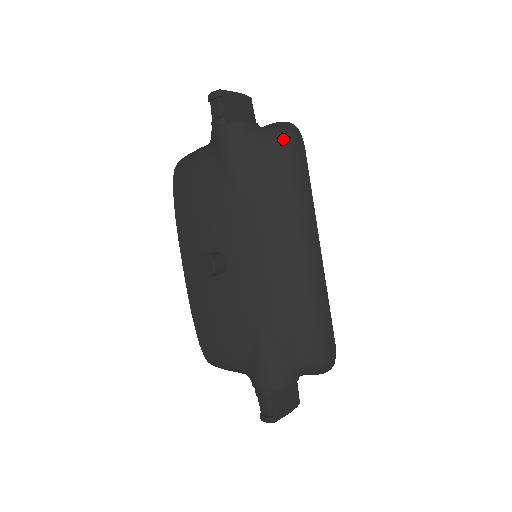
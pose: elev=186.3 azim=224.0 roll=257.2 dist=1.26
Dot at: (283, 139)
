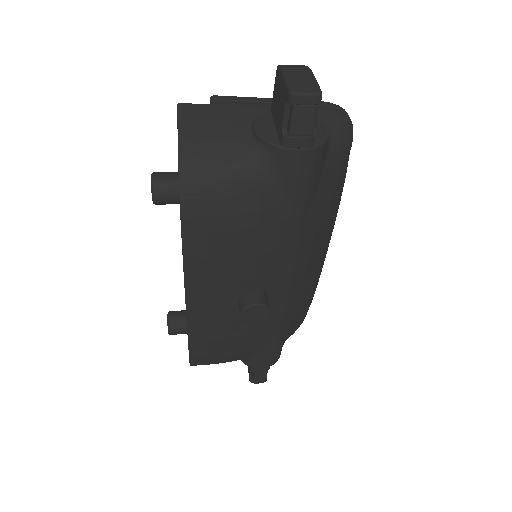
Dot at: (349, 145)
